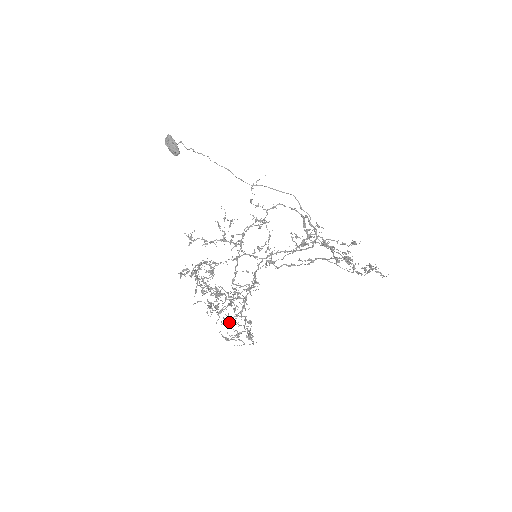
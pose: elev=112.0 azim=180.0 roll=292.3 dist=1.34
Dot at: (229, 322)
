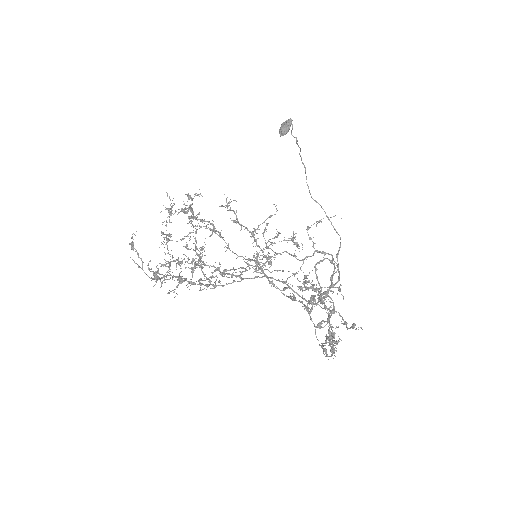
Dot at: occluded
